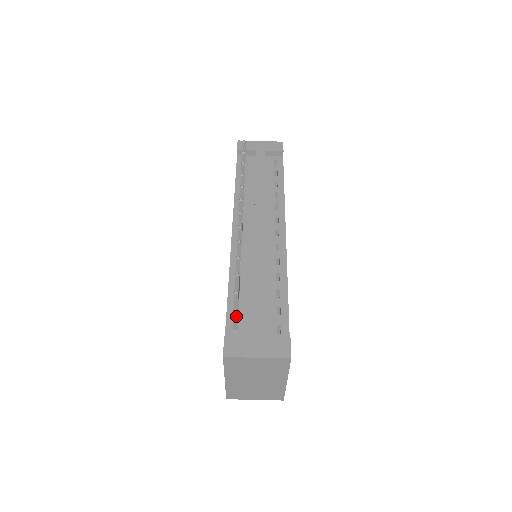
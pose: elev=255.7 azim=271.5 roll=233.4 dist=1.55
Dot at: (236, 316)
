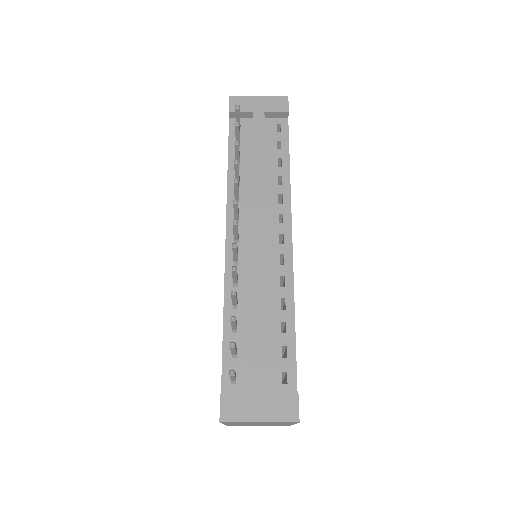
Dot at: (233, 376)
